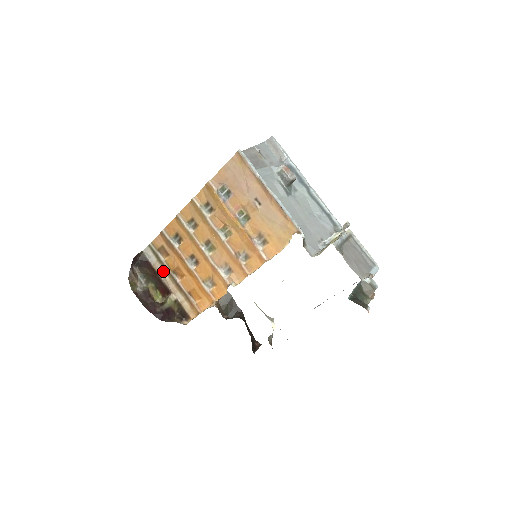
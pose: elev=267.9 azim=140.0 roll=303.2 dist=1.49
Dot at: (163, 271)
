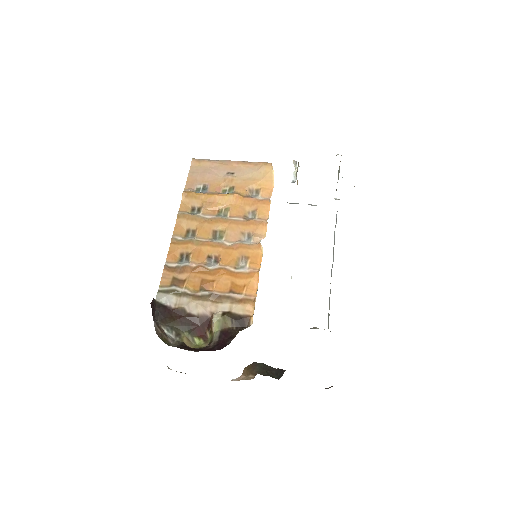
Dot at: (189, 301)
